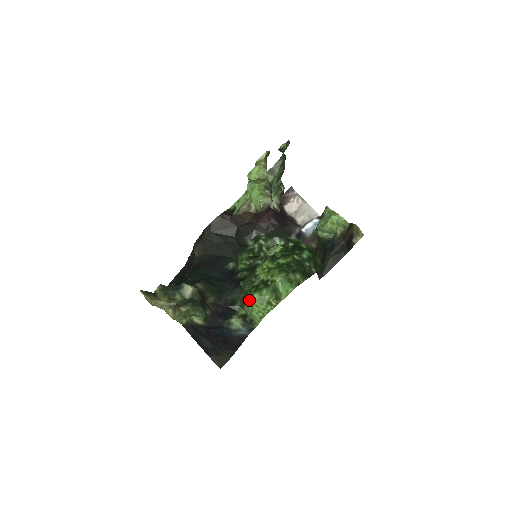
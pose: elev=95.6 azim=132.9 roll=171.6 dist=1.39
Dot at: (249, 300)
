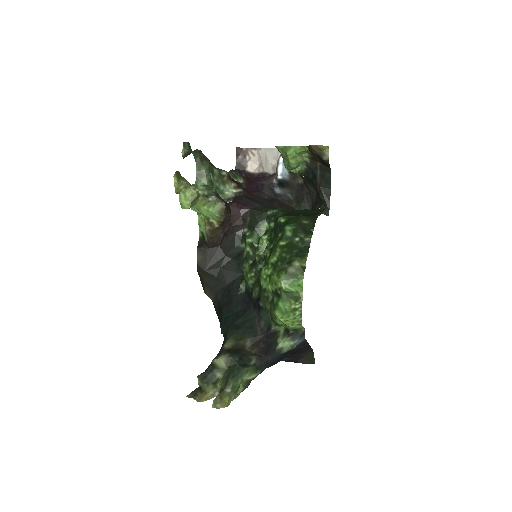
Dot at: (277, 319)
